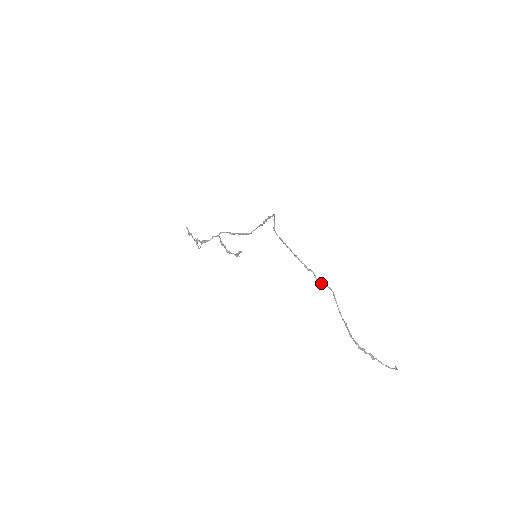
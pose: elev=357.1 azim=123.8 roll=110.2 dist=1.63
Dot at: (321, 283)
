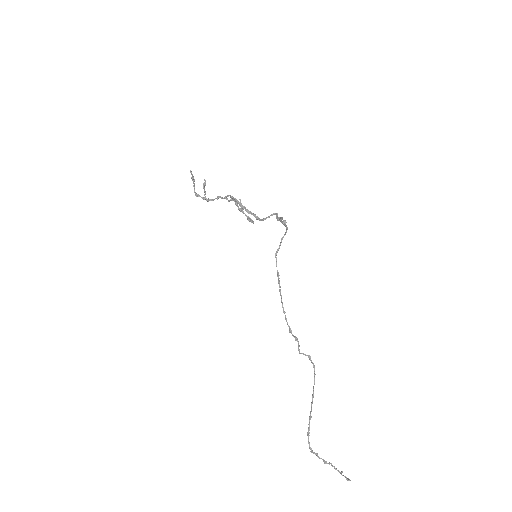
Dot at: occluded
